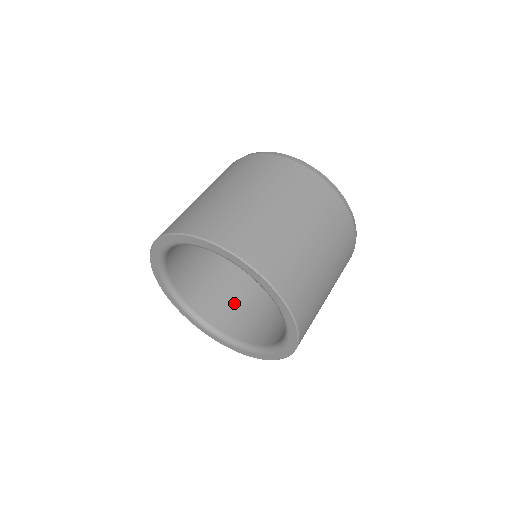
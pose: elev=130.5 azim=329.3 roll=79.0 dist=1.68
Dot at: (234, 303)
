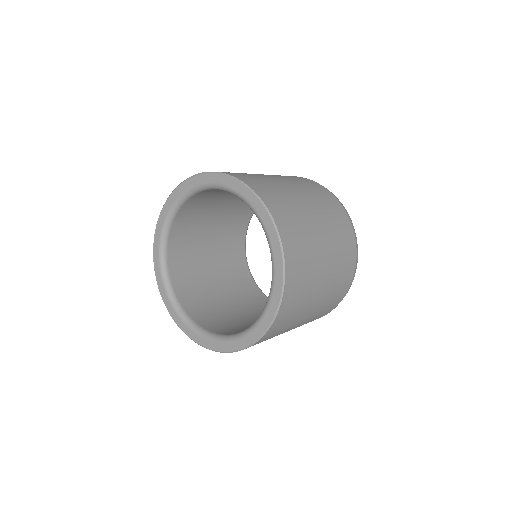
Dot at: (229, 319)
